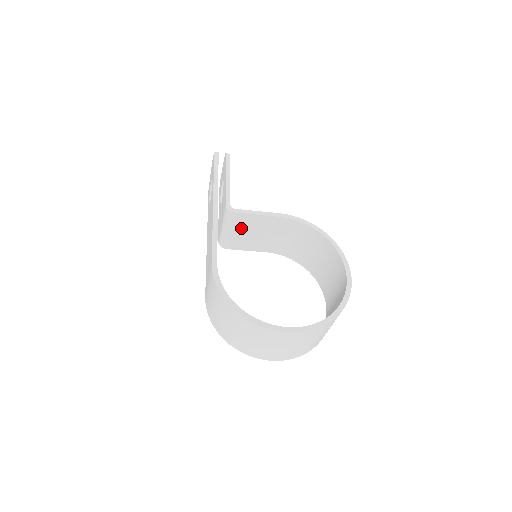
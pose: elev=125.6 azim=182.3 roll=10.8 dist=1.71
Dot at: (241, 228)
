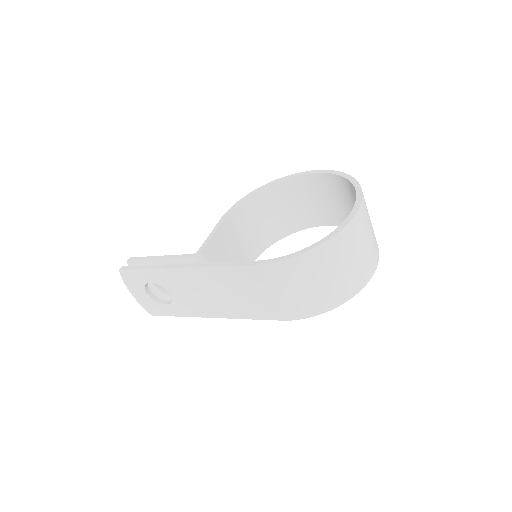
Dot at: occluded
